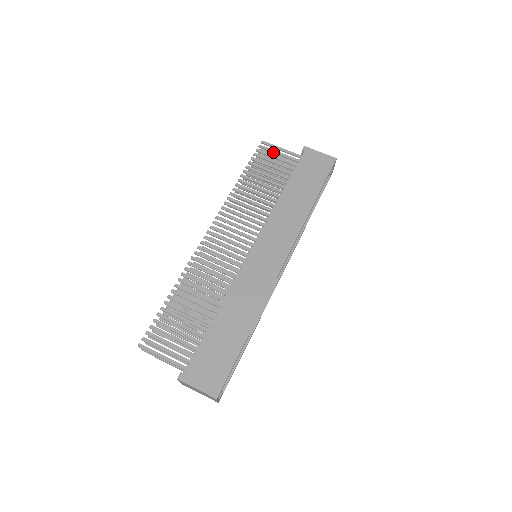
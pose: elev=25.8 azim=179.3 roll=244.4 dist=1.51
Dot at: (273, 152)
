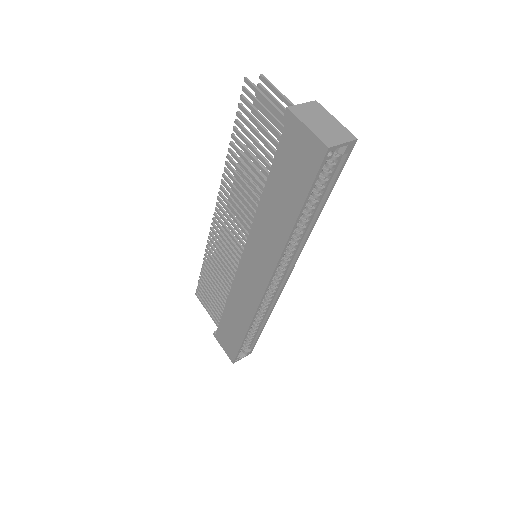
Dot at: (257, 105)
